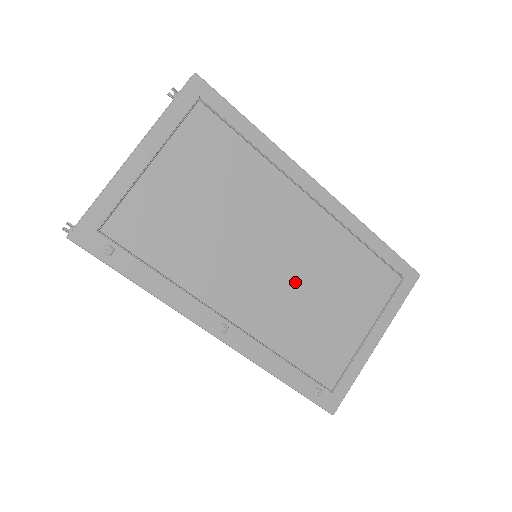
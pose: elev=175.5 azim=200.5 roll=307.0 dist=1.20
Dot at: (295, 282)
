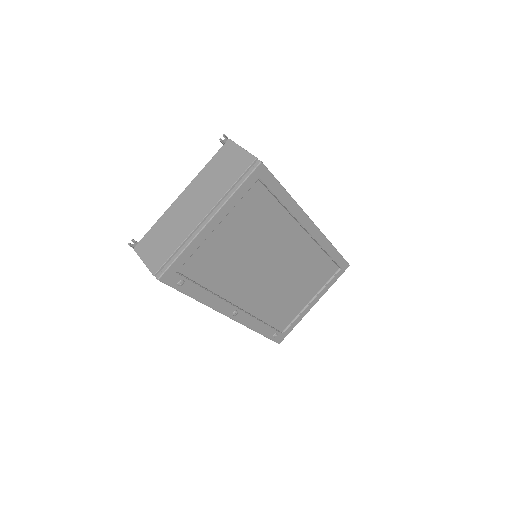
Dot at: (281, 280)
